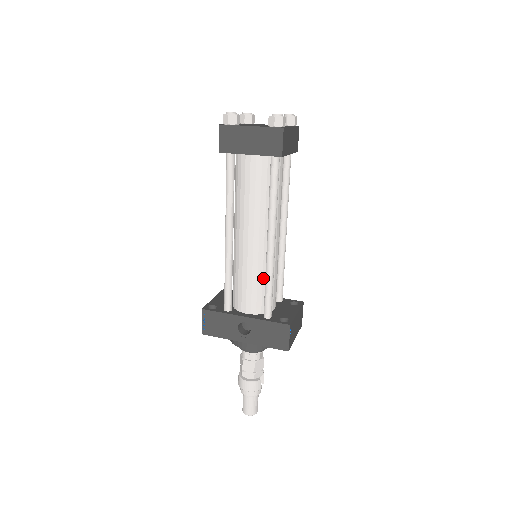
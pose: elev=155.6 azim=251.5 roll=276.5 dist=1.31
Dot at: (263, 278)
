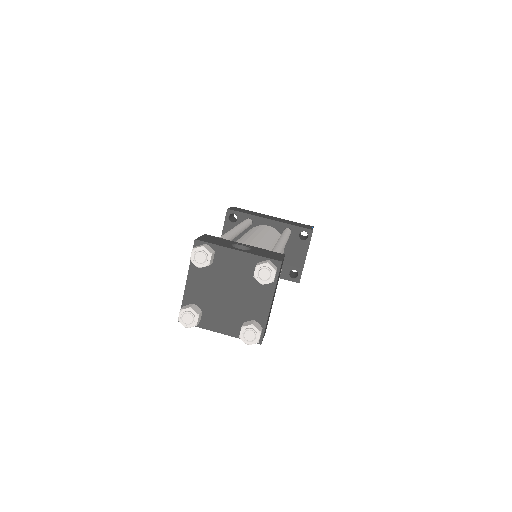
Dot at: occluded
